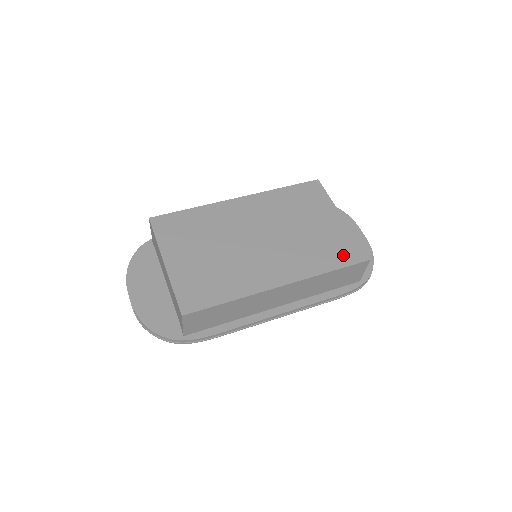
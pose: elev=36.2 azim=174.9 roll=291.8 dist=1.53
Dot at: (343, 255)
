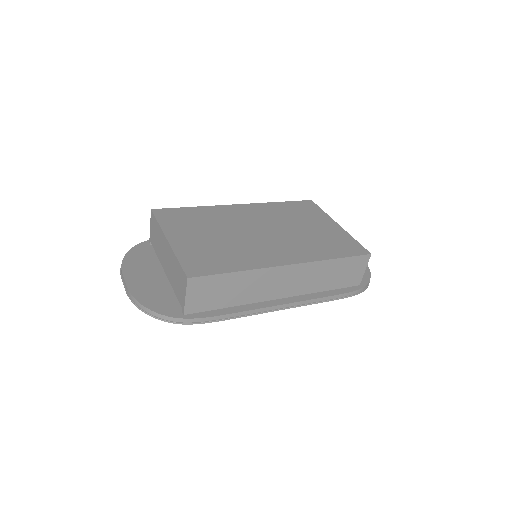
Dot at: (344, 249)
